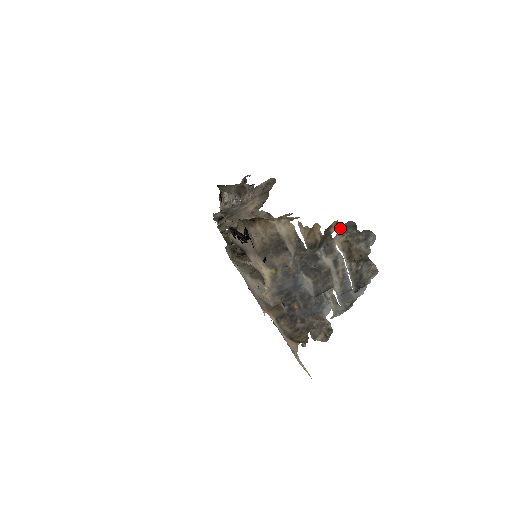
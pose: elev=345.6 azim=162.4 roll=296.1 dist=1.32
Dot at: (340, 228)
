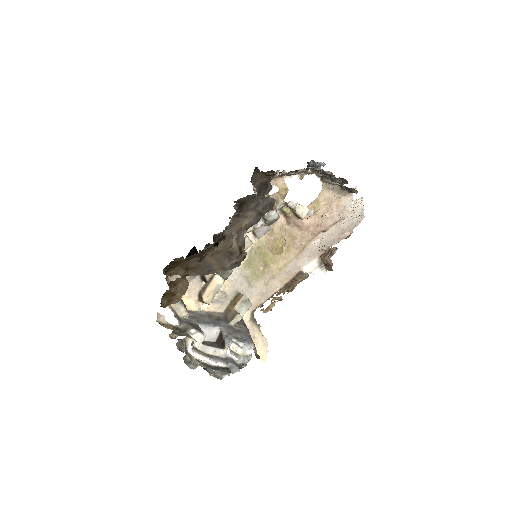
Dot at: (180, 339)
